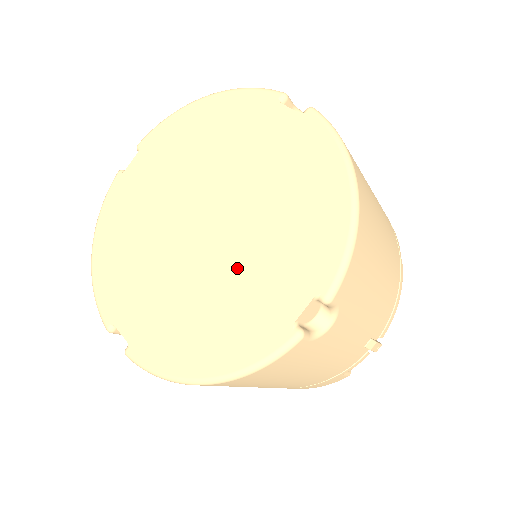
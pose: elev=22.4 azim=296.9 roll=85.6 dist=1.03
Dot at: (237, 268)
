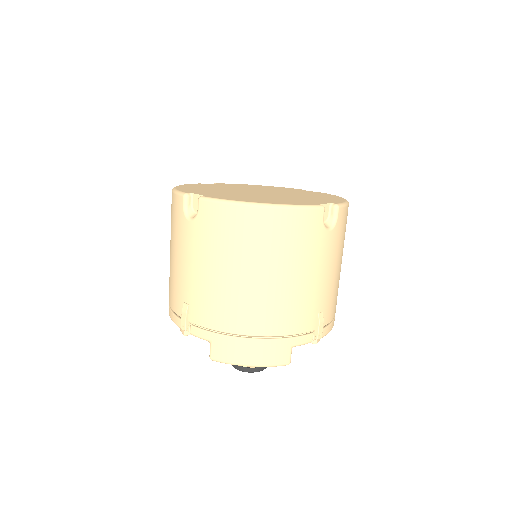
Dot at: (284, 197)
